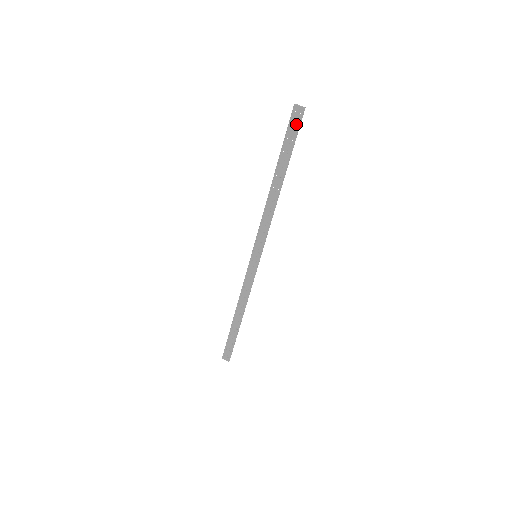
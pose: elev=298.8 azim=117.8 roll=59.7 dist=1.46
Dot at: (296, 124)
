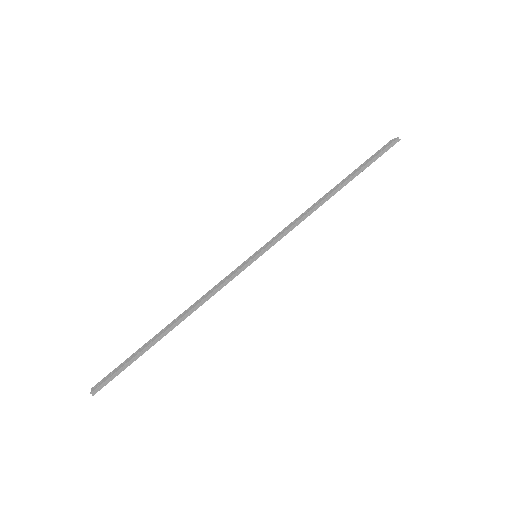
Dot at: (384, 148)
